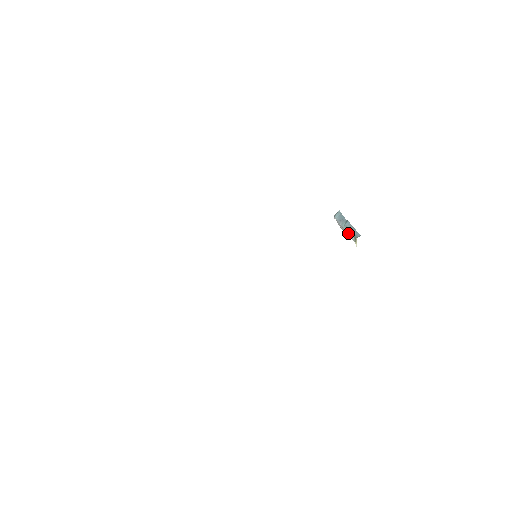
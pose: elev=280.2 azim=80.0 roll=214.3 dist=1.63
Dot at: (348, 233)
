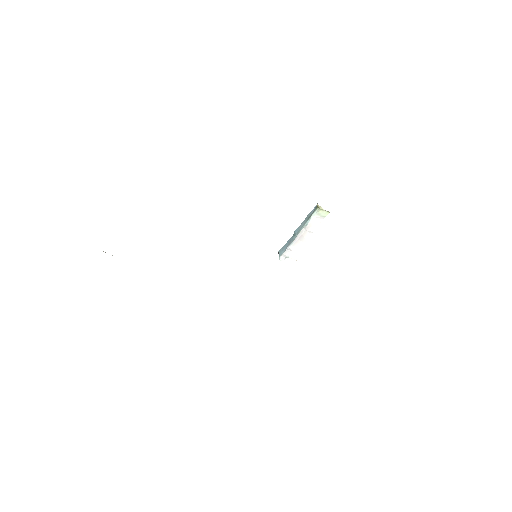
Dot at: (306, 224)
